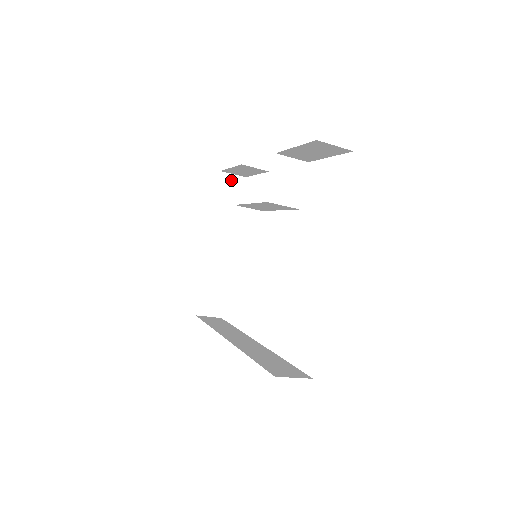
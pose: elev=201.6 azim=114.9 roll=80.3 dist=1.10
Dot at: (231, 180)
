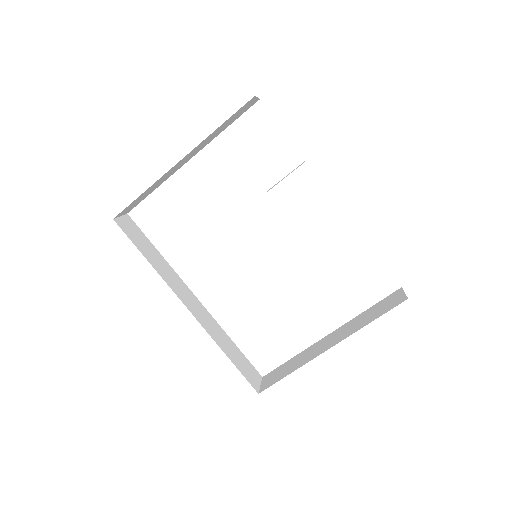
Dot at: (251, 103)
